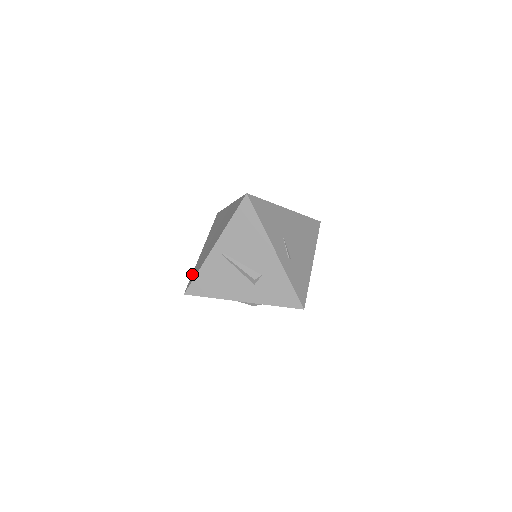
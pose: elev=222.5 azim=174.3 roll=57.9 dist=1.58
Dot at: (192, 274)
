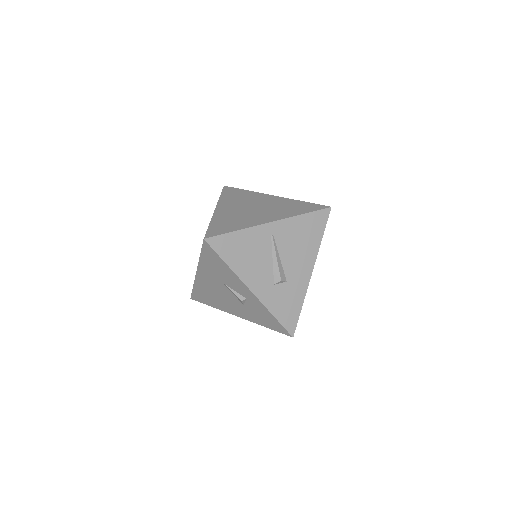
Dot at: (212, 225)
